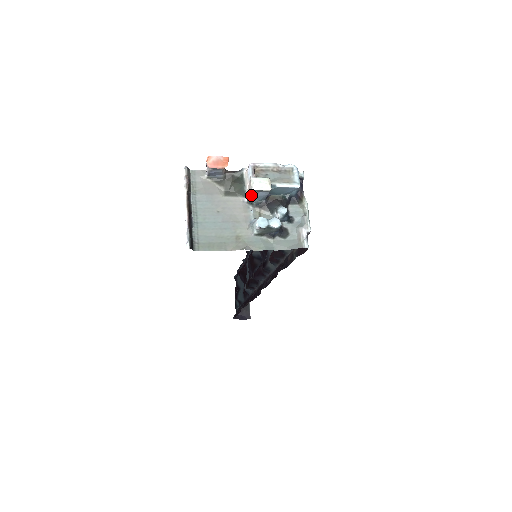
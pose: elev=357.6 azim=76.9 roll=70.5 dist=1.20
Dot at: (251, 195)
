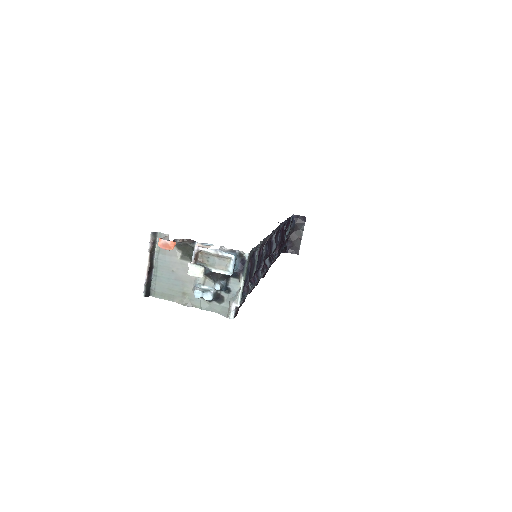
Dot at: occluded
